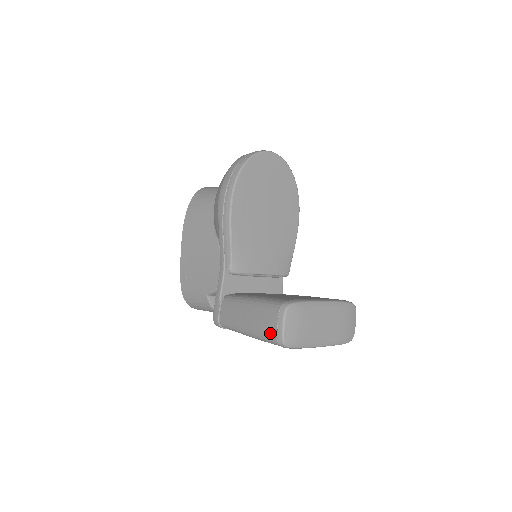
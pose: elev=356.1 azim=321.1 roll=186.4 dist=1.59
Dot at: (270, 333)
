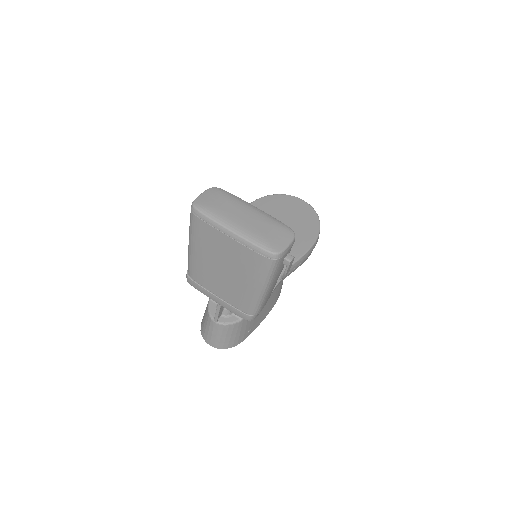
Dot at: occluded
